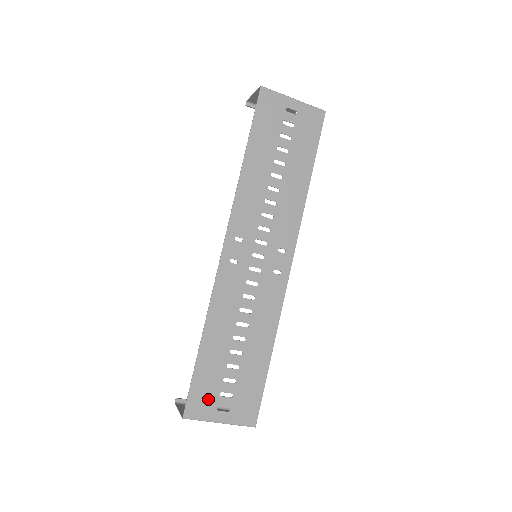
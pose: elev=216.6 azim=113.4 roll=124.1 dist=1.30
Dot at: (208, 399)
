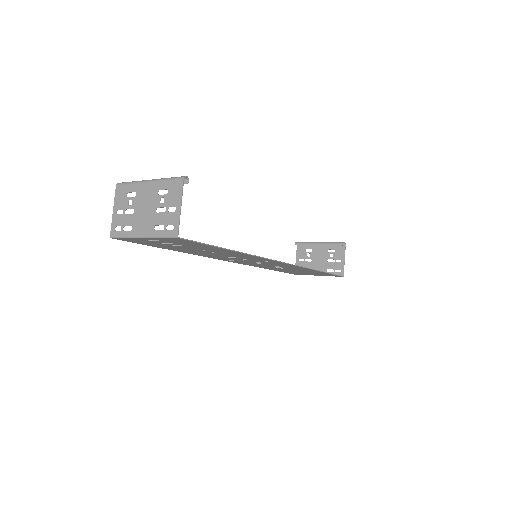
Dot at: occluded
